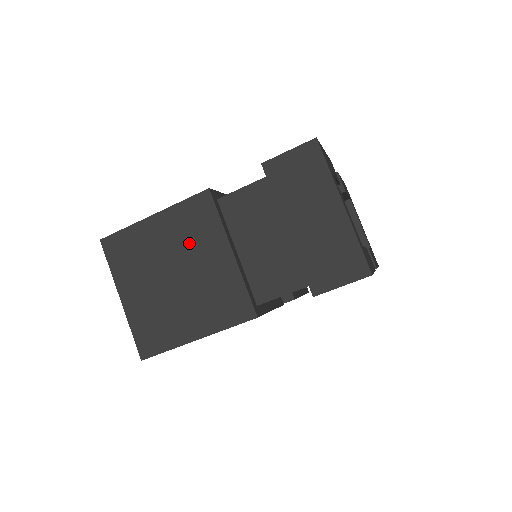
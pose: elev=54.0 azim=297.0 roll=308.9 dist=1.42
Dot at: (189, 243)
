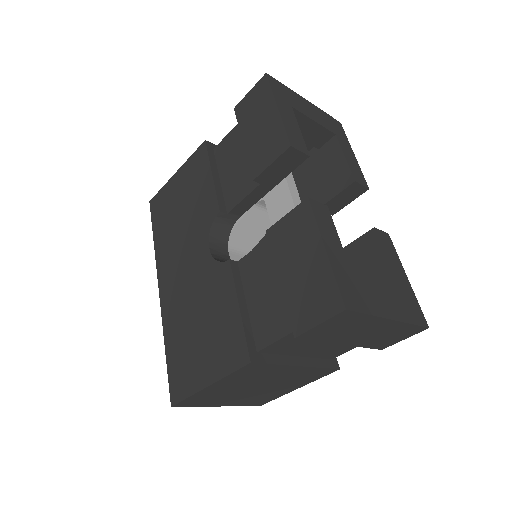
Dot at: (256, 379)
